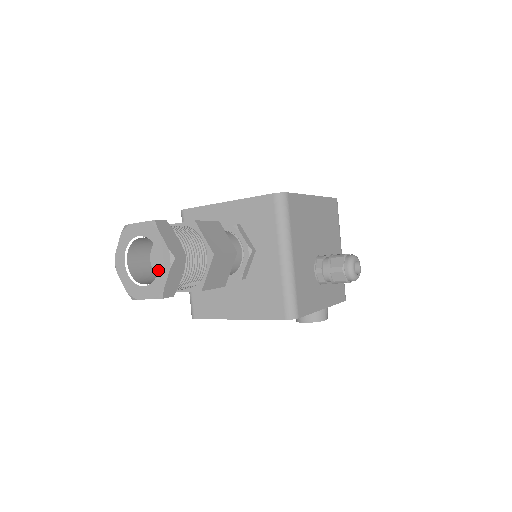
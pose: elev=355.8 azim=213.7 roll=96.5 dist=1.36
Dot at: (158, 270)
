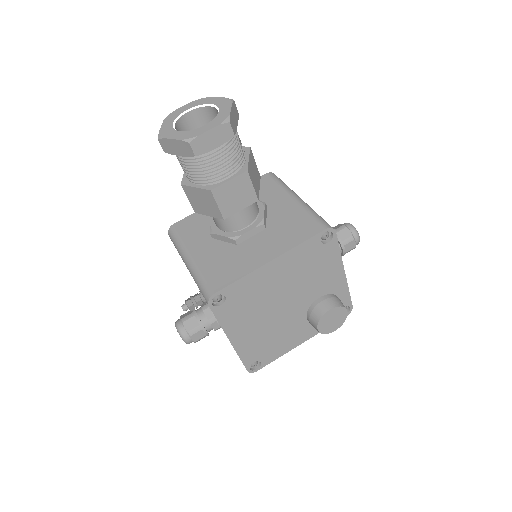
Dot at: occluded
